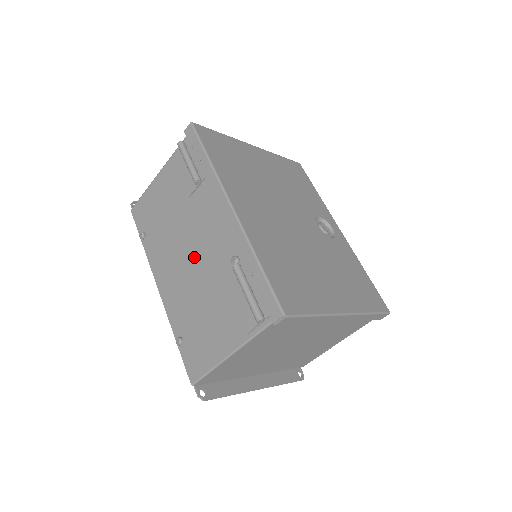
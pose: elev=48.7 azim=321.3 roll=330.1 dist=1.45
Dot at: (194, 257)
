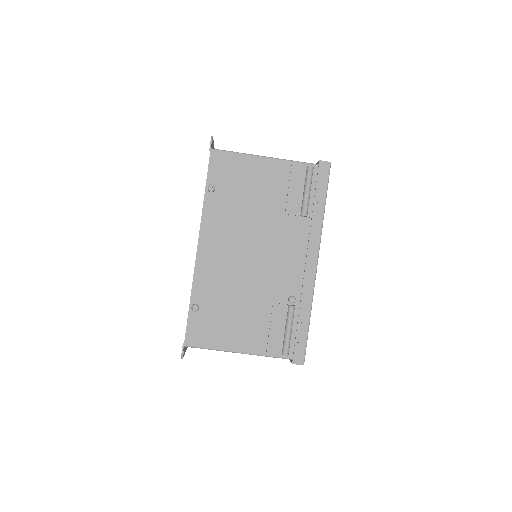
Dot at: (256, 261)
